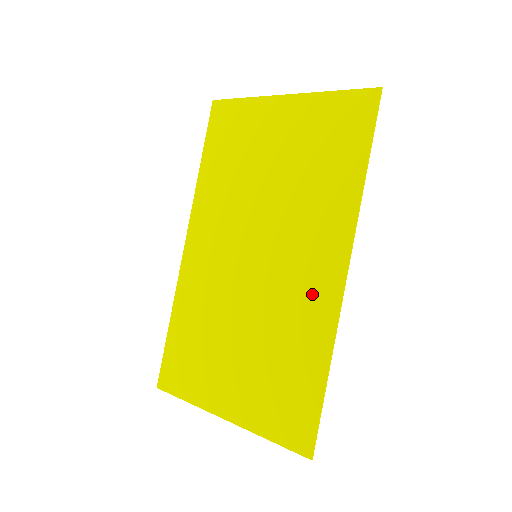
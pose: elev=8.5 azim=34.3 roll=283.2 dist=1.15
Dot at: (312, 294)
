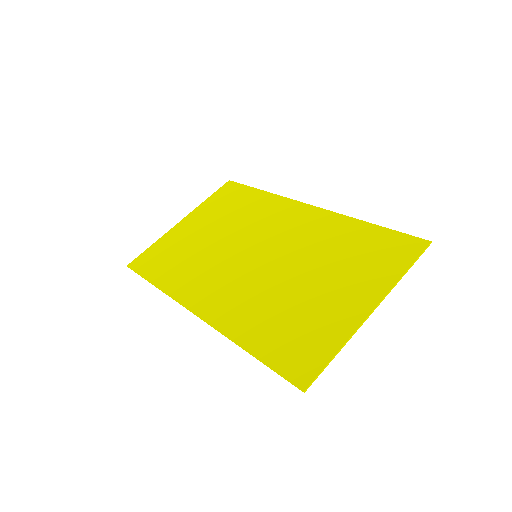
Dot at: (309, 224)
